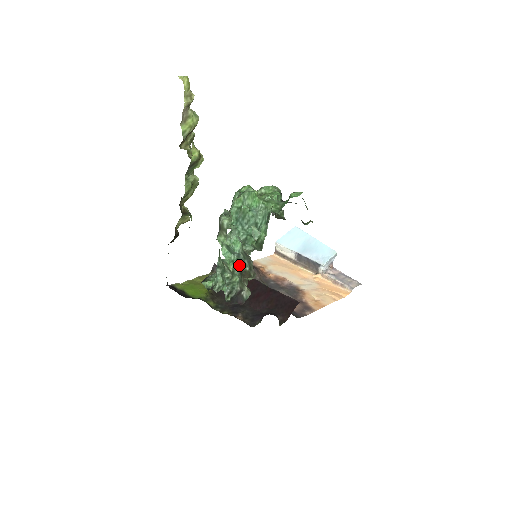
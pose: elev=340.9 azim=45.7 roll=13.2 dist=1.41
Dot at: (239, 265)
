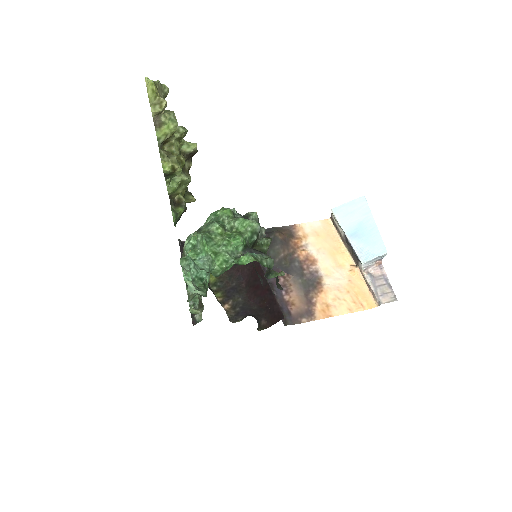
Dot at: occluded
